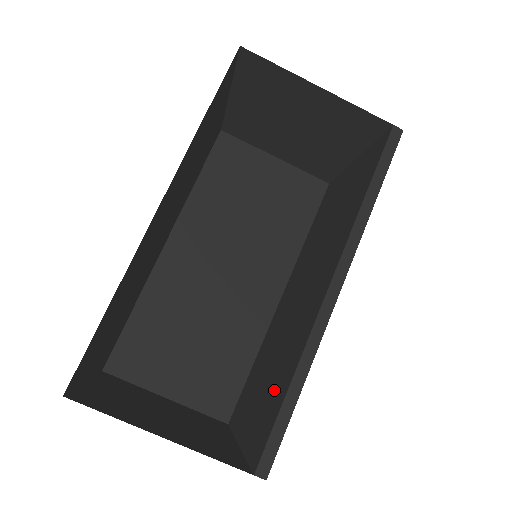
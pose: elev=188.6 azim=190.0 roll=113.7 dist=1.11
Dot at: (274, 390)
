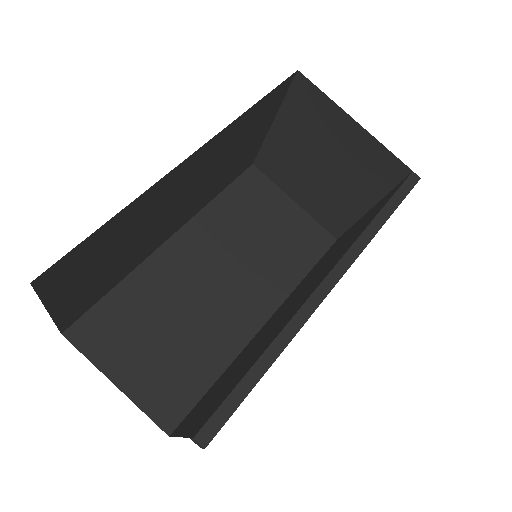
Dot at: (238, 374)
